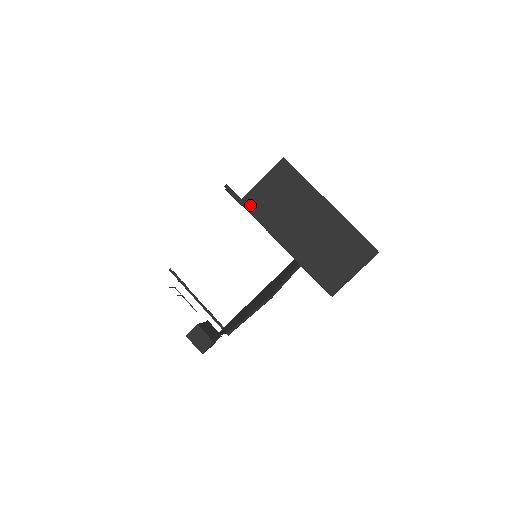
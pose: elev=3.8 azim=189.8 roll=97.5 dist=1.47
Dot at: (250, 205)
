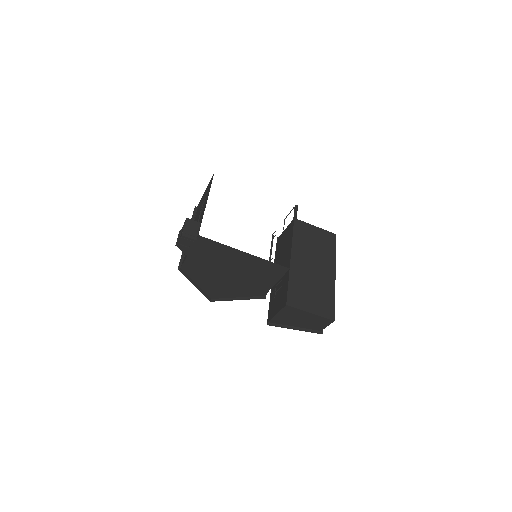
Dot at: (298, 226)
